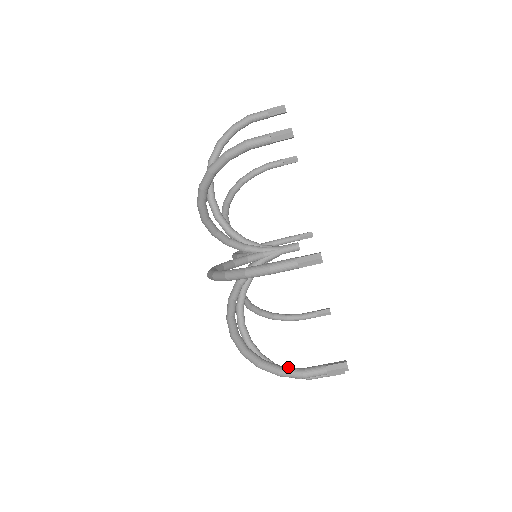
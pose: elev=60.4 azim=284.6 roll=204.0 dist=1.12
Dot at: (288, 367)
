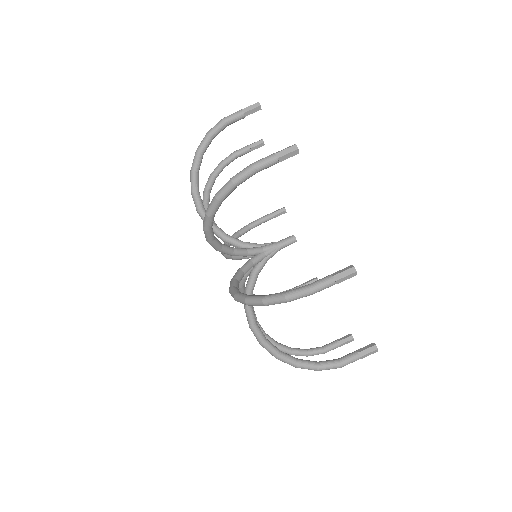
Dot at: (324, 361)
